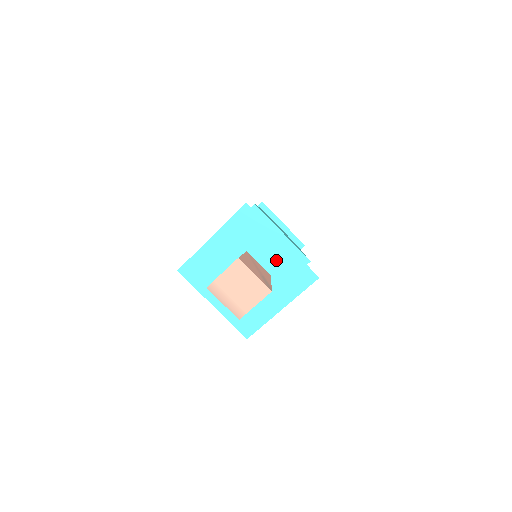
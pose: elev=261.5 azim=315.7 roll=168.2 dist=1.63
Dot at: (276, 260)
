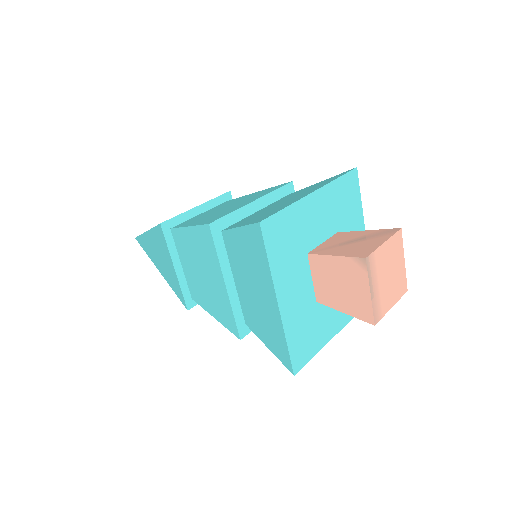
Dot at: occluded
